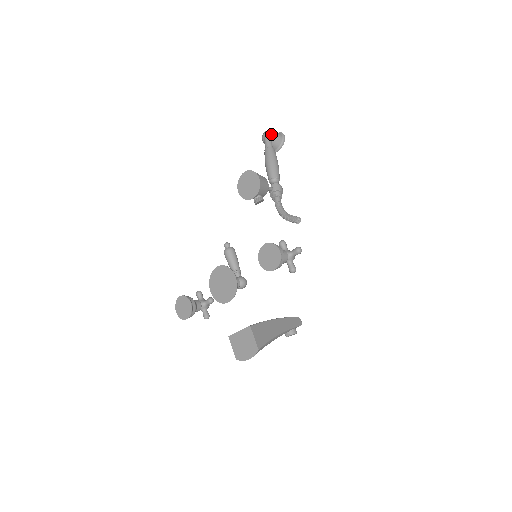
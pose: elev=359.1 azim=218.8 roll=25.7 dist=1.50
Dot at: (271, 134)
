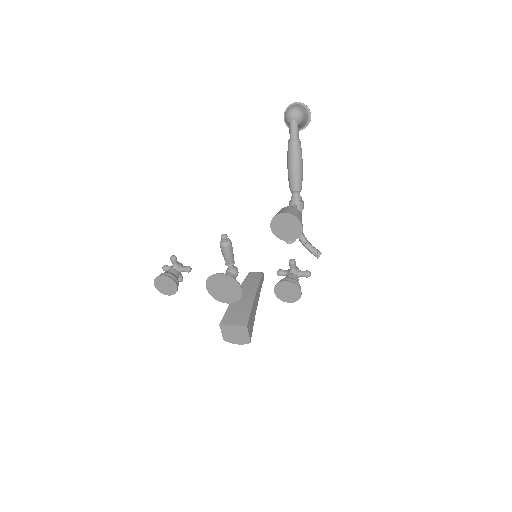
Dot at: (301, 119)
